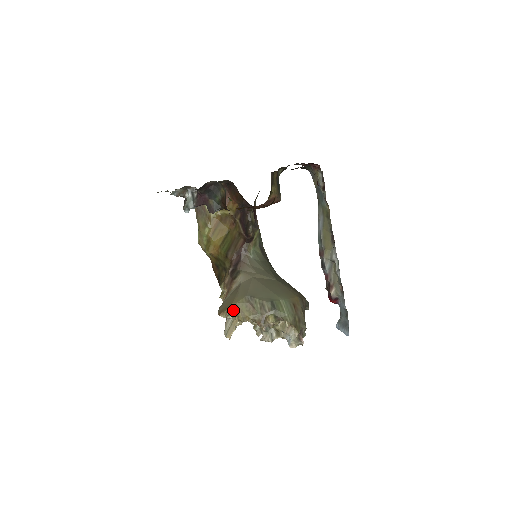
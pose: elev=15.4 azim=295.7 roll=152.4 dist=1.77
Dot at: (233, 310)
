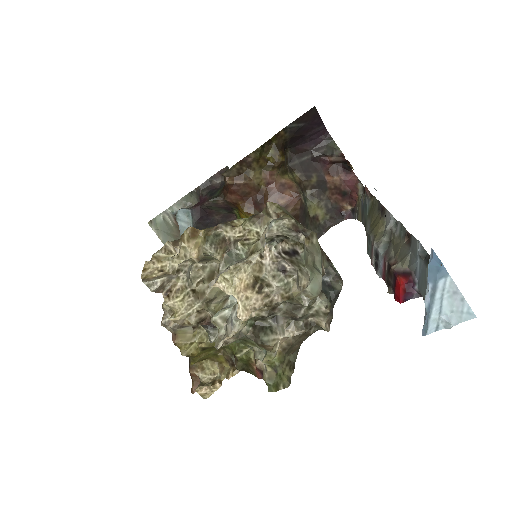
Dot at: occluded
